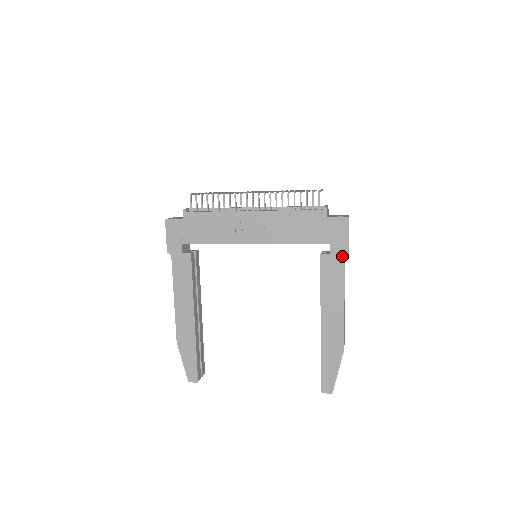
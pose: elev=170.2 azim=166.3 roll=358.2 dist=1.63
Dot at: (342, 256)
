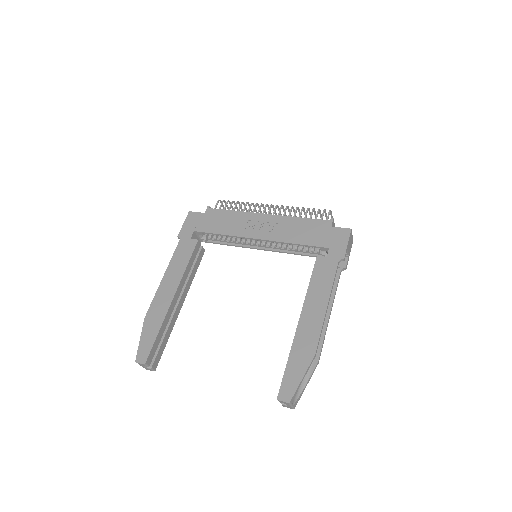
Dot at: (338, 260)
